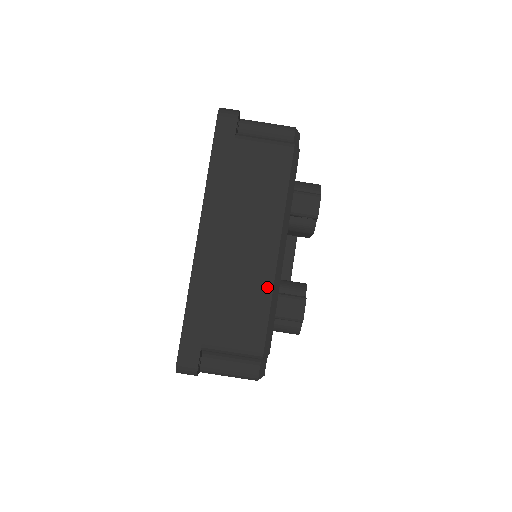
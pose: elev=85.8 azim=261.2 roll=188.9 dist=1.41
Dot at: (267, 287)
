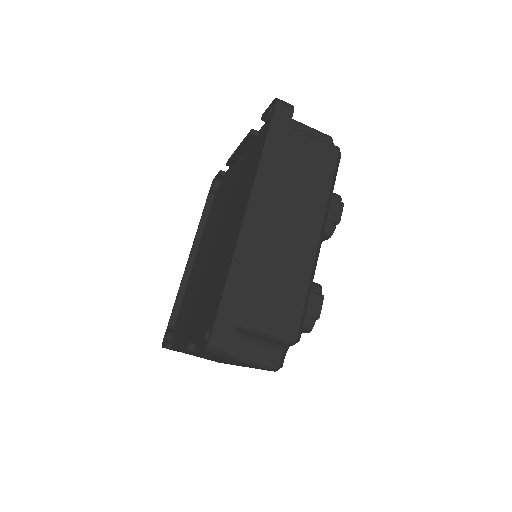
Dot at: (306, 274)
